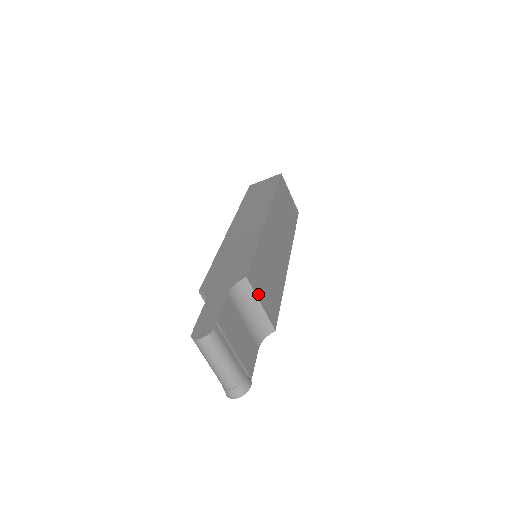
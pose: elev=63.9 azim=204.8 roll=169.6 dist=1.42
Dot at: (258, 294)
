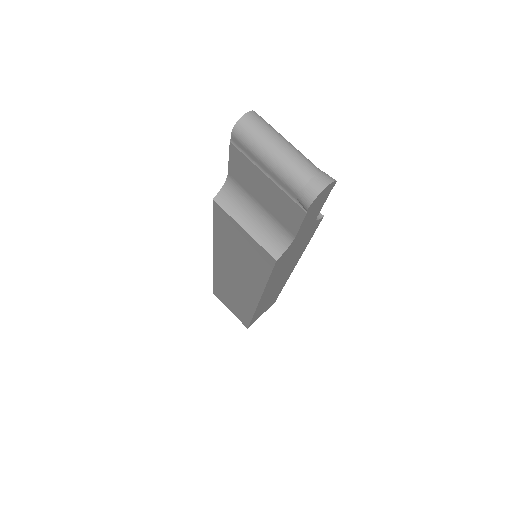
Dot at: occluded
